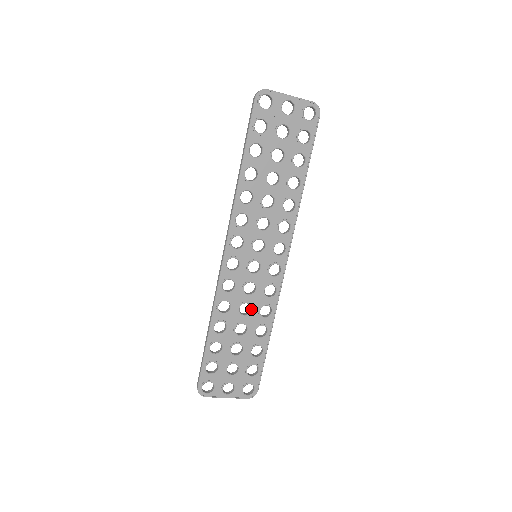
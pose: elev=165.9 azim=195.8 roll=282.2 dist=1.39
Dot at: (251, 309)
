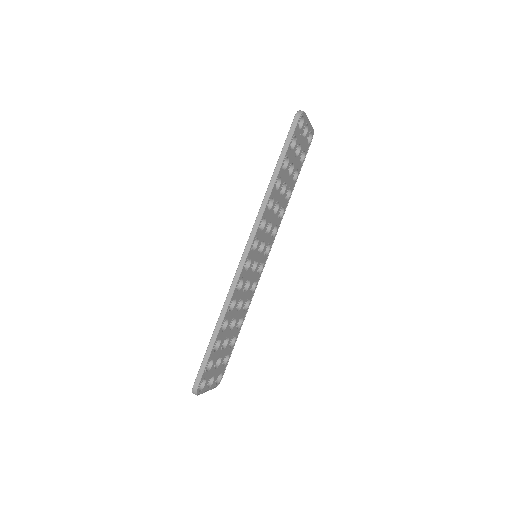
Dot at: (242, 304)
